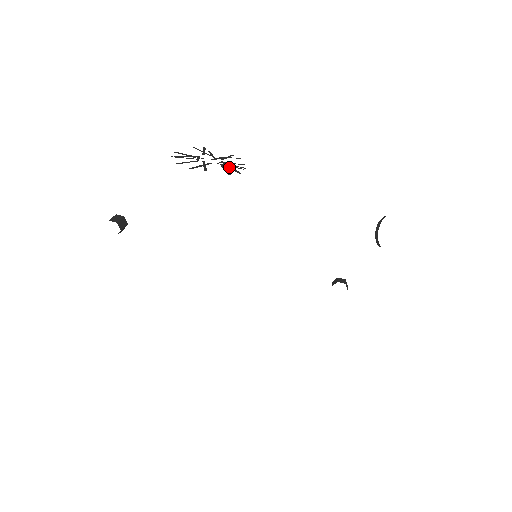
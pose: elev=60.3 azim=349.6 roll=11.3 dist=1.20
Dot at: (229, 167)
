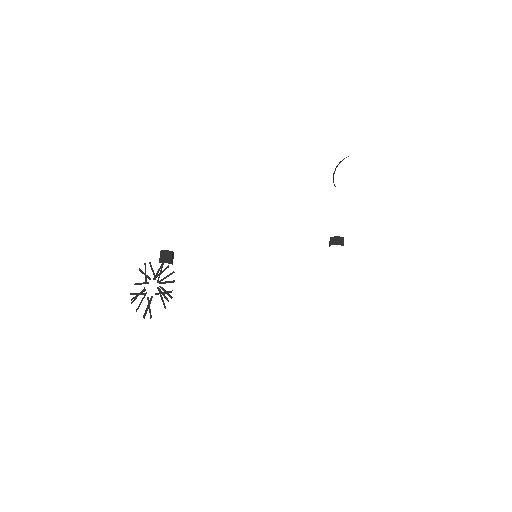
Dot at: (164, 290)
